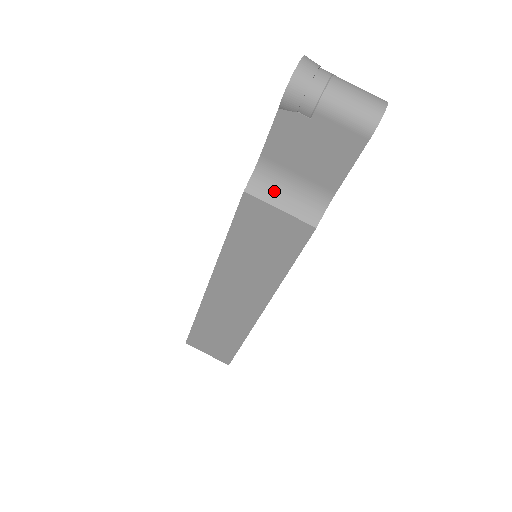
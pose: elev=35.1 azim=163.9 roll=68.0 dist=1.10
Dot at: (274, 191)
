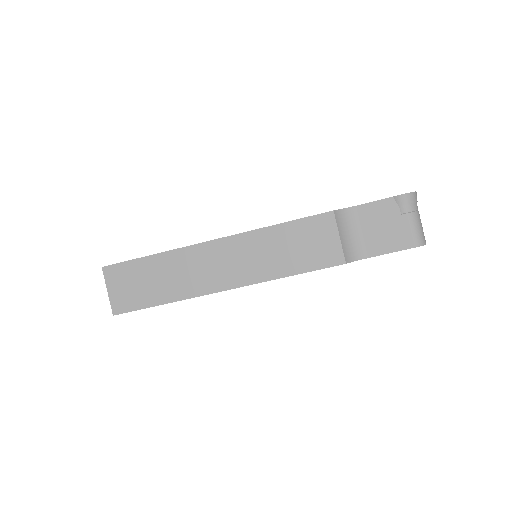
Dot at: (344, 227)
